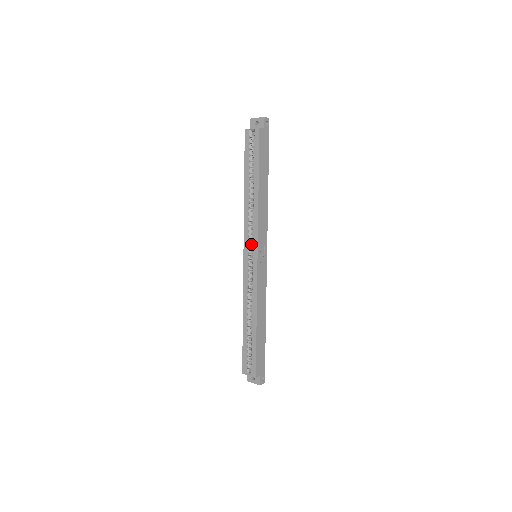
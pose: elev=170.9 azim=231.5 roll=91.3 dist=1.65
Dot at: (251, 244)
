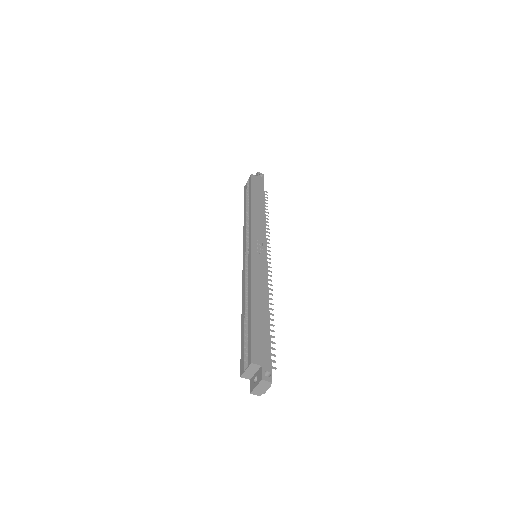
Dot at: occluded
